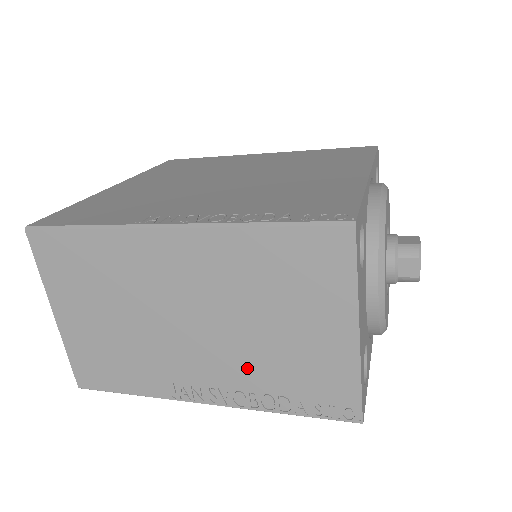
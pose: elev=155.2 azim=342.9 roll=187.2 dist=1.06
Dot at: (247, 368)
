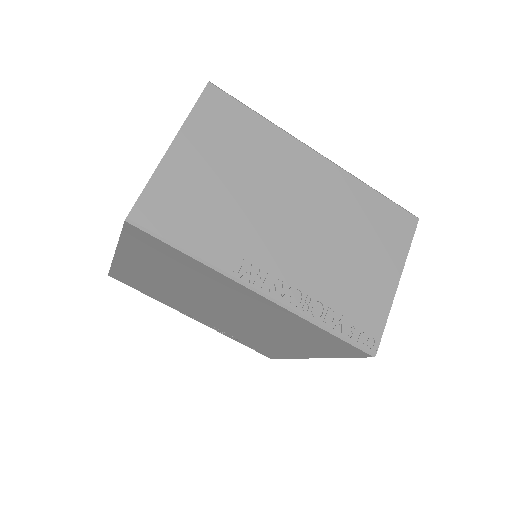
Dot at: (316, 274)
